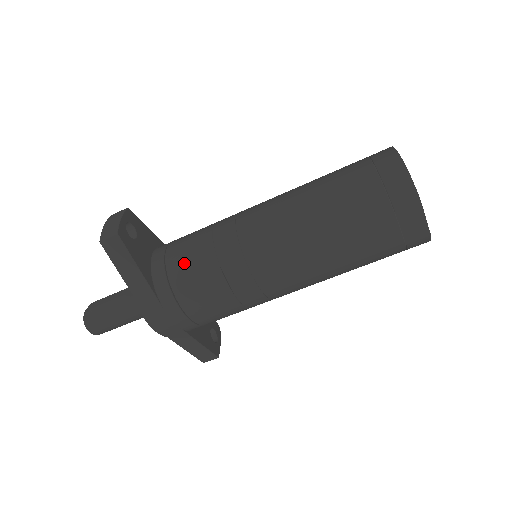
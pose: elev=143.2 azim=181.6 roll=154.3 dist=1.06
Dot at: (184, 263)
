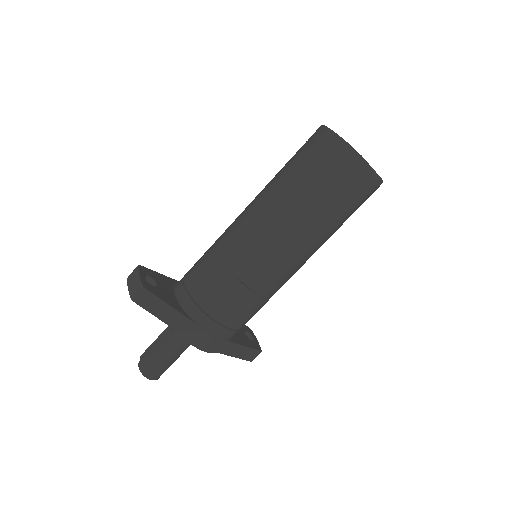
Dot at: (204, 287)
